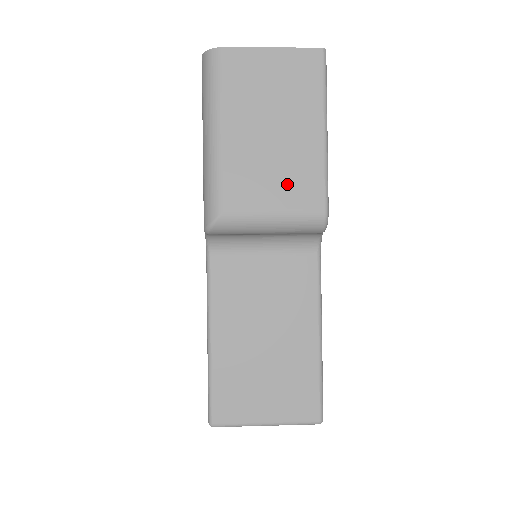
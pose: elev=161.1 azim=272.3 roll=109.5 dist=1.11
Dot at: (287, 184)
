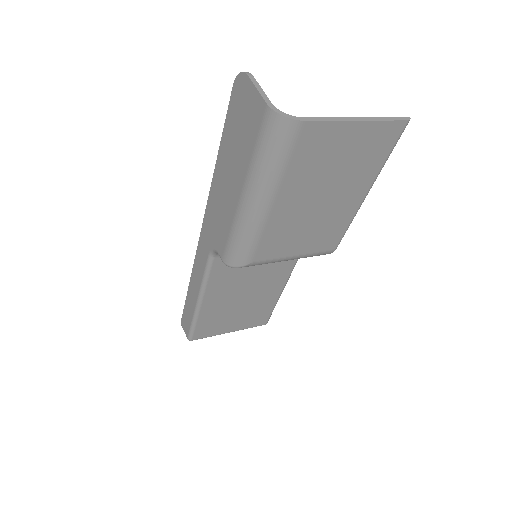
Dot at: (314, 237)
